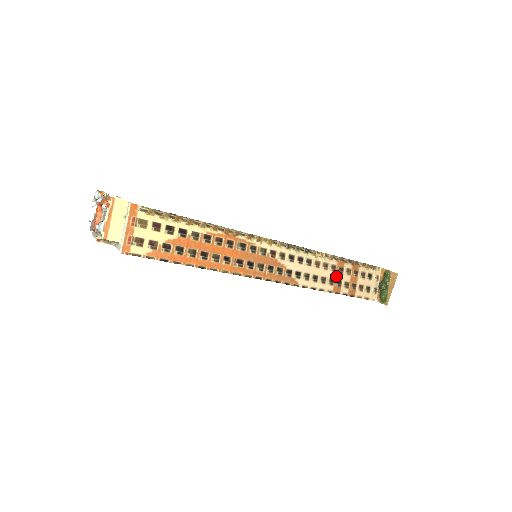
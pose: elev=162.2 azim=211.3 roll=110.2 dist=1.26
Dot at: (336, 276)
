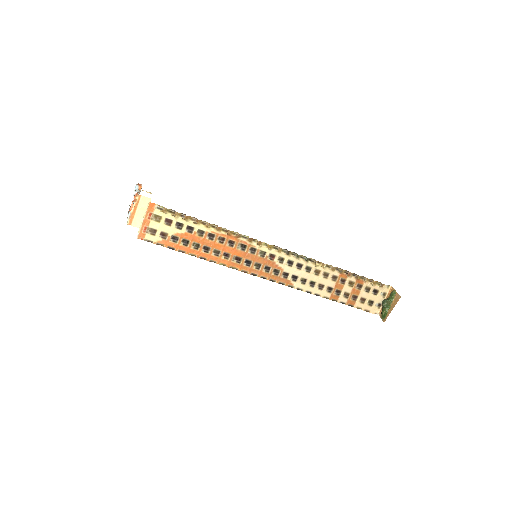
Dot at: (336, 285)
